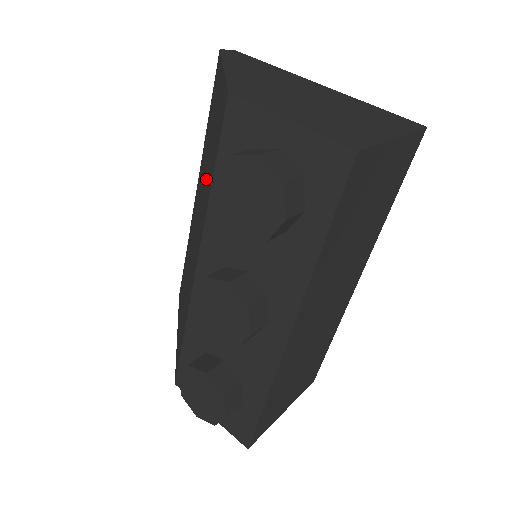
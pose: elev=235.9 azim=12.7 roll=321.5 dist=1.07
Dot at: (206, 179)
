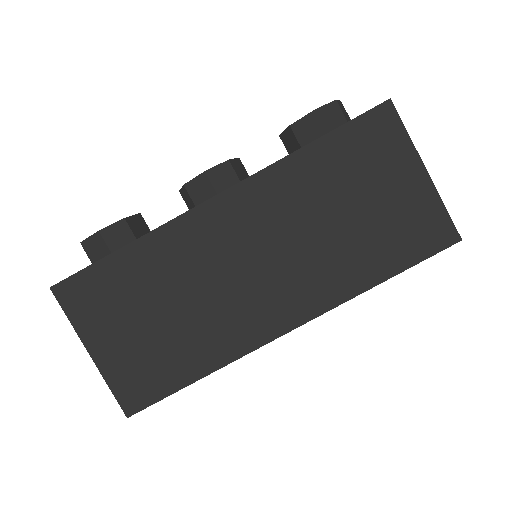
Dot at: occluded
